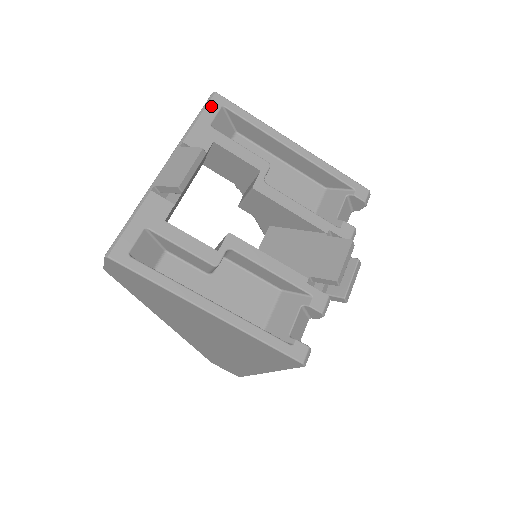
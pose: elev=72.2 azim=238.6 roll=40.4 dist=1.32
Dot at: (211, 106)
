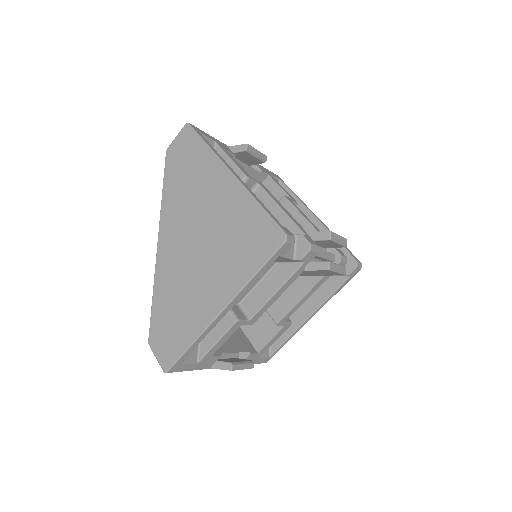
Dot at: (273, 174)
